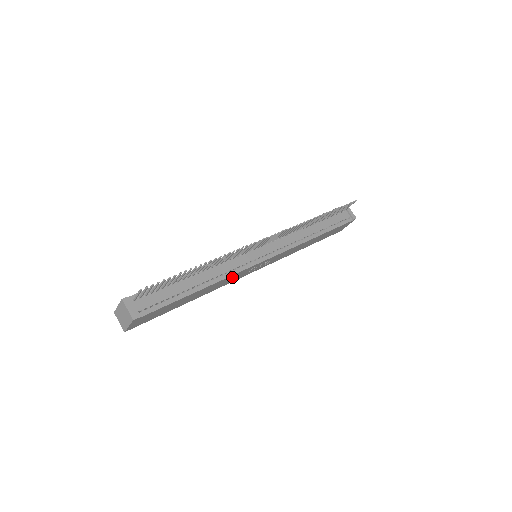
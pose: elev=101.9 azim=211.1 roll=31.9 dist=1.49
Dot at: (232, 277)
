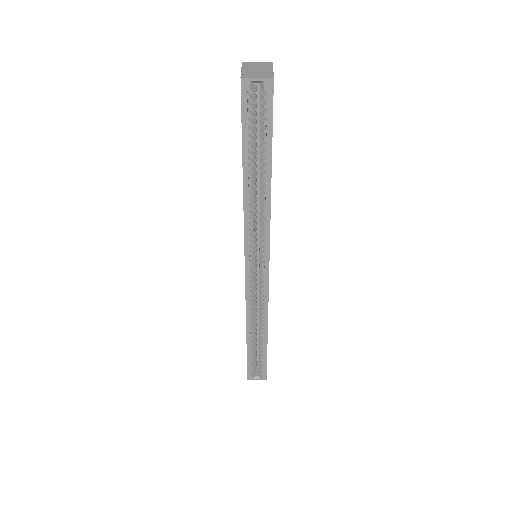
Dot at: occluded
